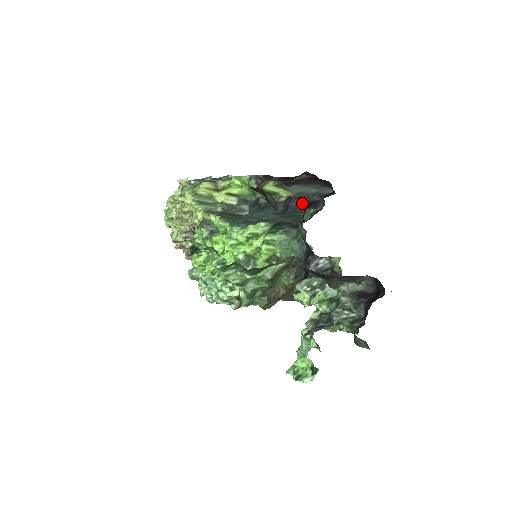
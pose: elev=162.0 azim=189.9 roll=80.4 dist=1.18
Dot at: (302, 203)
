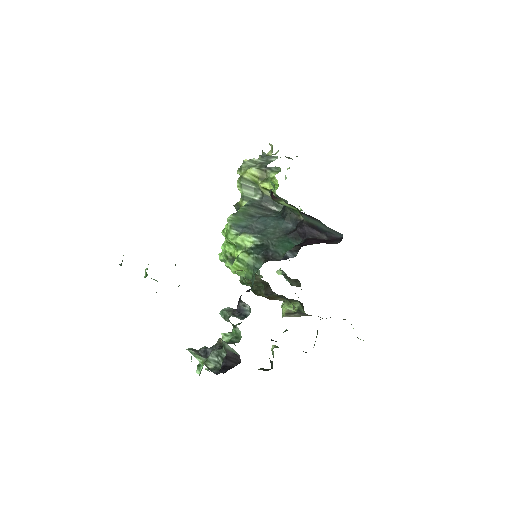
Dot at: (306, 234)
